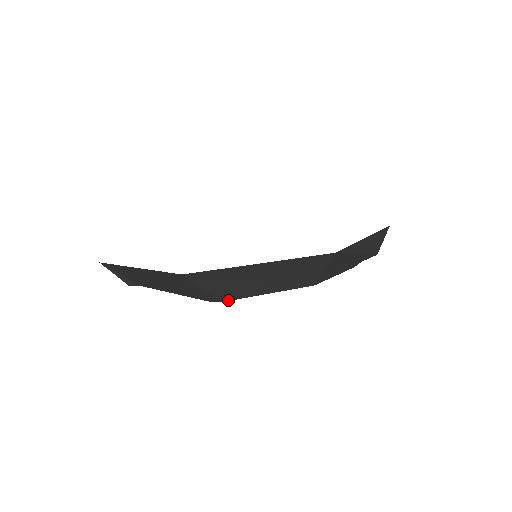
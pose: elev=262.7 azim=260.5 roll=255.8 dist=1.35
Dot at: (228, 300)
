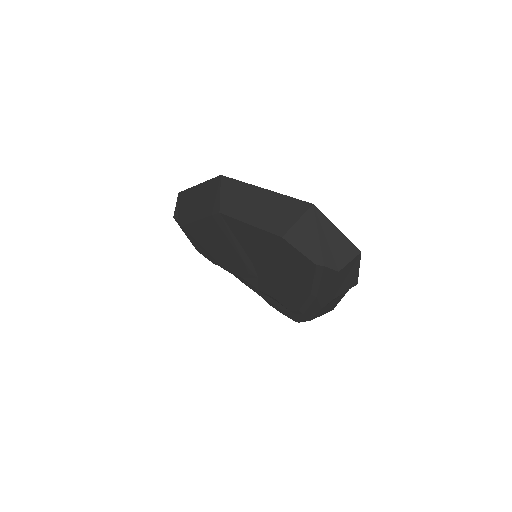
Dot at: (224, 214)
